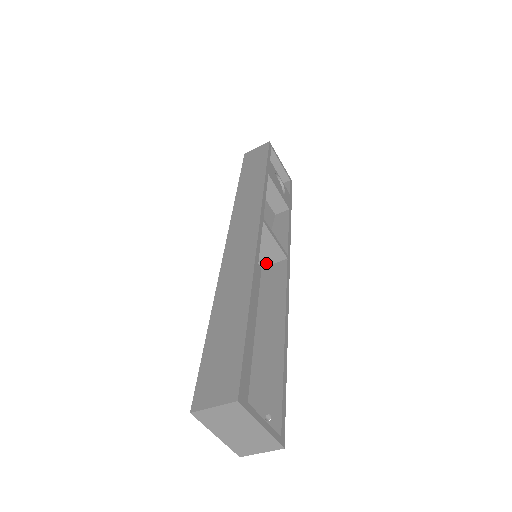
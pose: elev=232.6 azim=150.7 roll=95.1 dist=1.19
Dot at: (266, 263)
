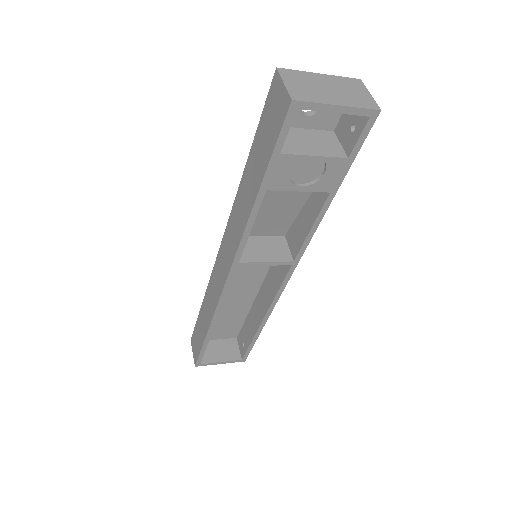
Dot at: occluded
